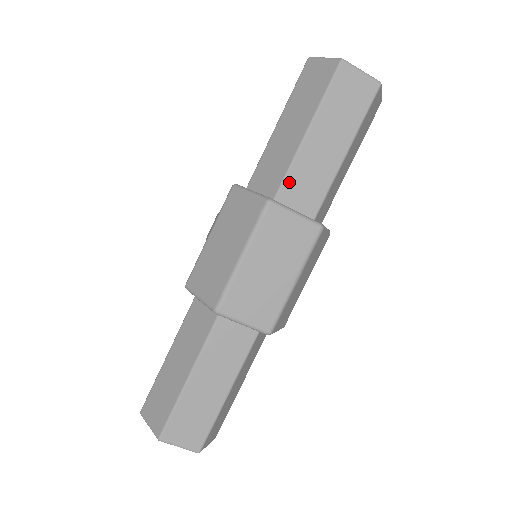
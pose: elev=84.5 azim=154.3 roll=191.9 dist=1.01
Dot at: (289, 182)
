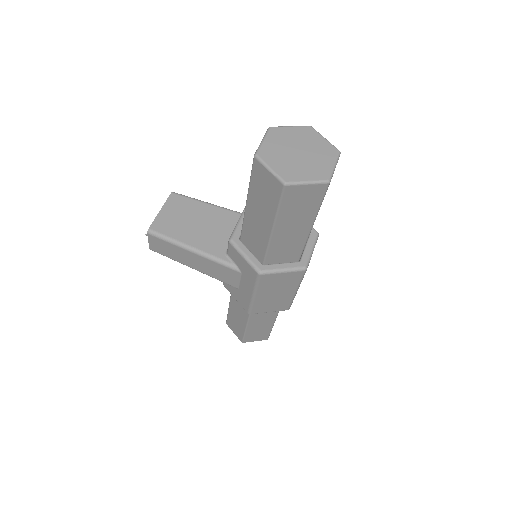
Dot at: (304, 247)
